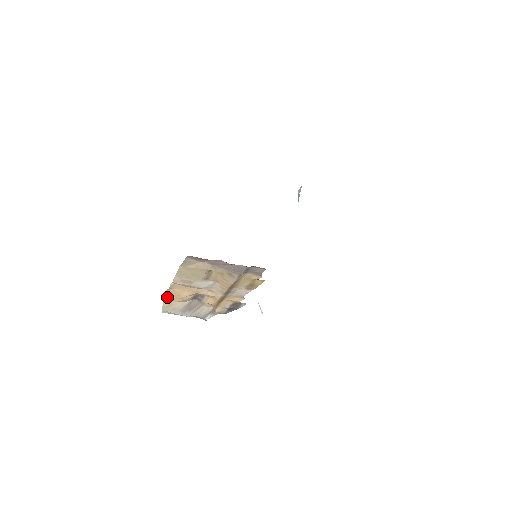
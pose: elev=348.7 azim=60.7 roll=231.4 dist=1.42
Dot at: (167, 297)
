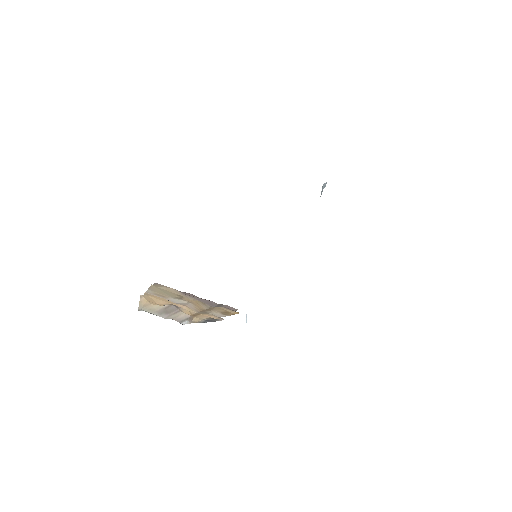
Dot at: (144, 298)
